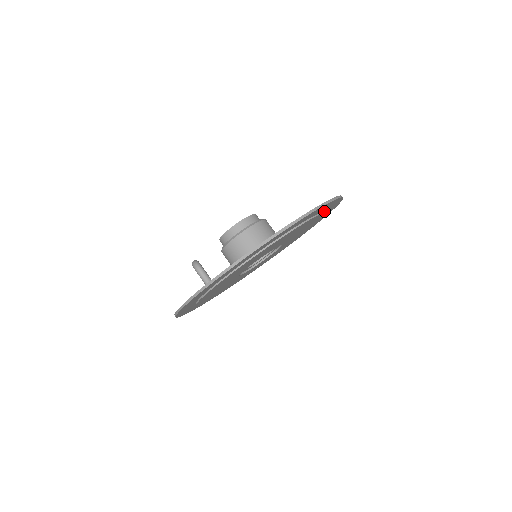
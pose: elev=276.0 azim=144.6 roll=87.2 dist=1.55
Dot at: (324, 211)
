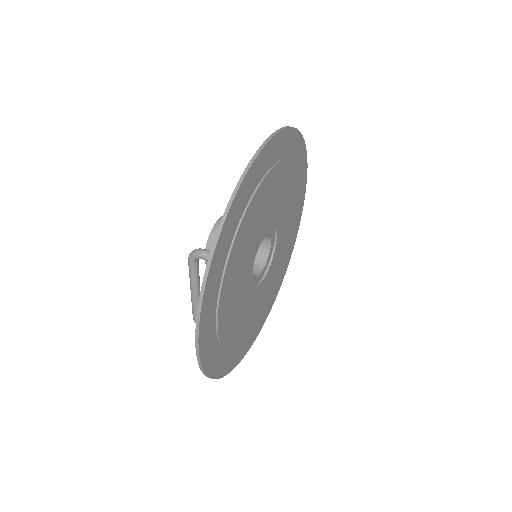
Dot at: occluded
